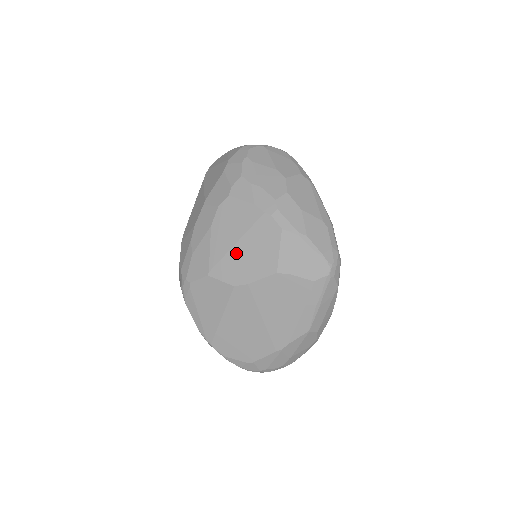
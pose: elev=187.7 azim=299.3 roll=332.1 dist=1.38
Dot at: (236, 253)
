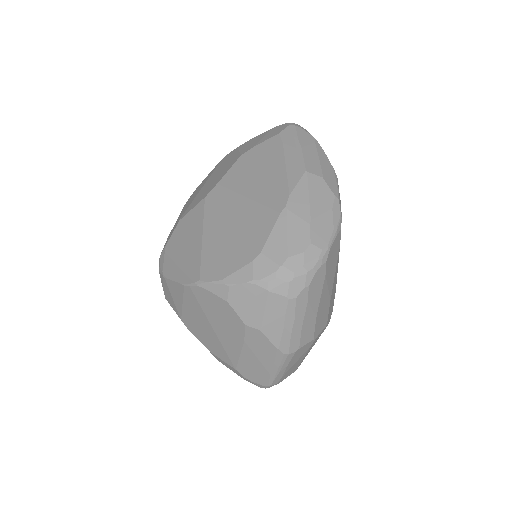
Dot at: (203, 189)
